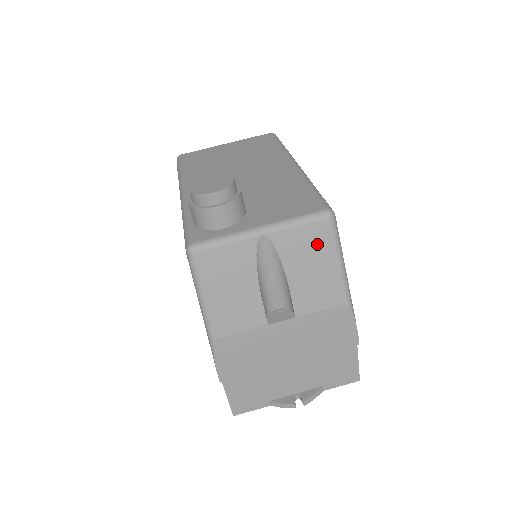
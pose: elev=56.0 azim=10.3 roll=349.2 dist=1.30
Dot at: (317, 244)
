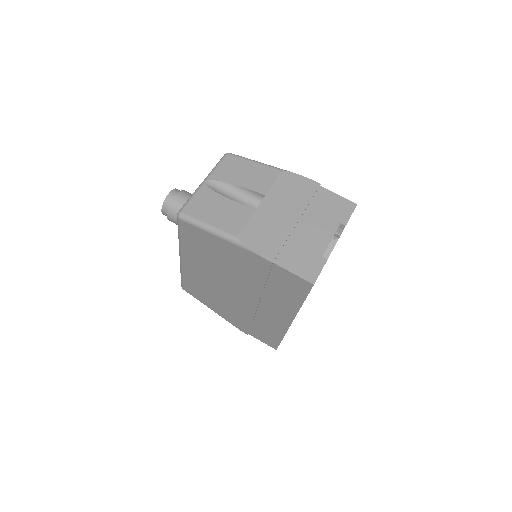
Dot at: (235, 165)
